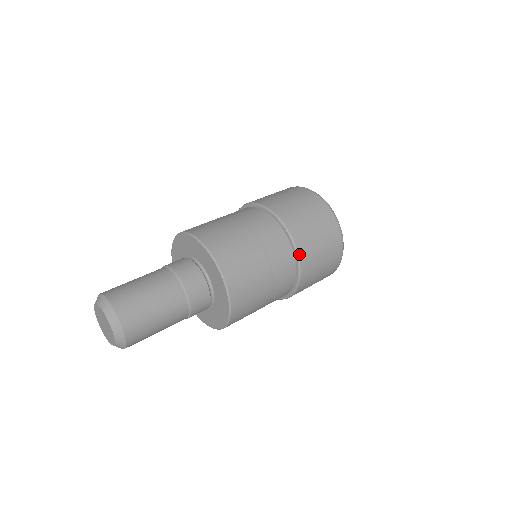
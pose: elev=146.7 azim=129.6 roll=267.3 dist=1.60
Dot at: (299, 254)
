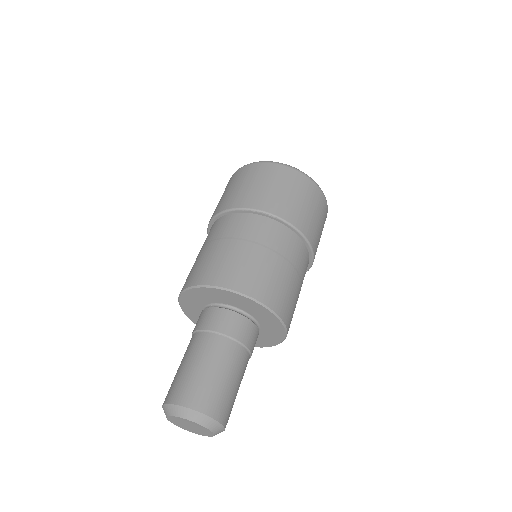
Dot at: (298, 229)
